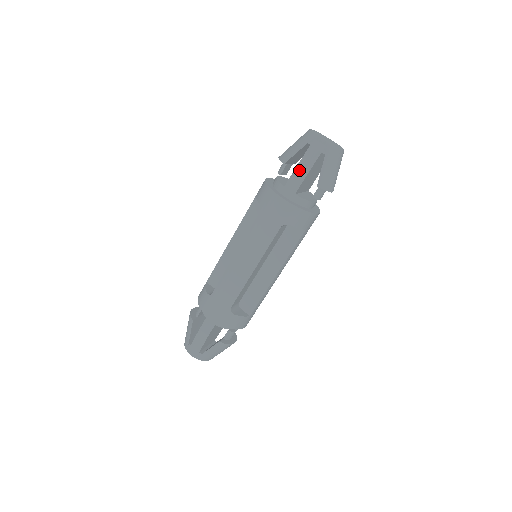
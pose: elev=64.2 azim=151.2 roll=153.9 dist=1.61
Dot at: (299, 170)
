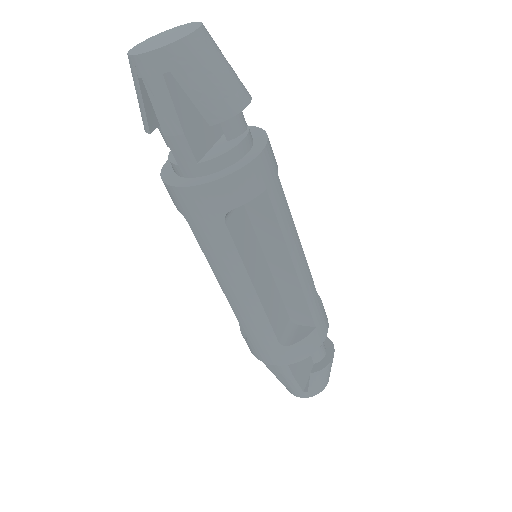
Dot at: (166, 128)
